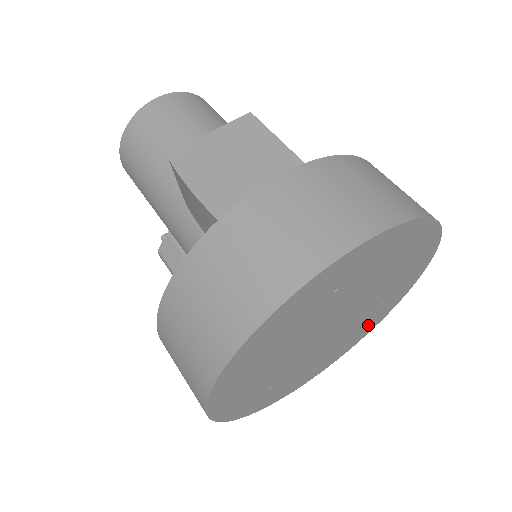
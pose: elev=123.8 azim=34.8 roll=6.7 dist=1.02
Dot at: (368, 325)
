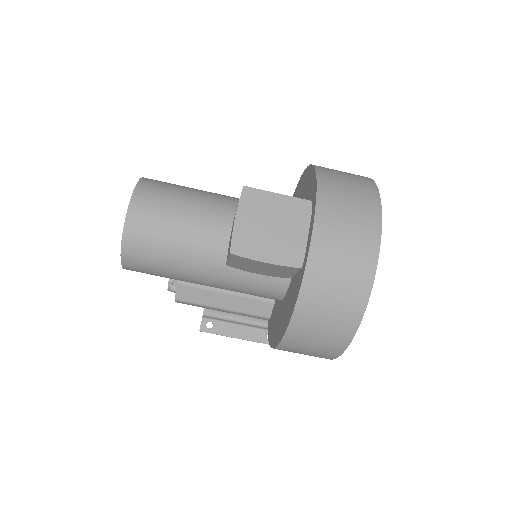
Dot at: occluded
